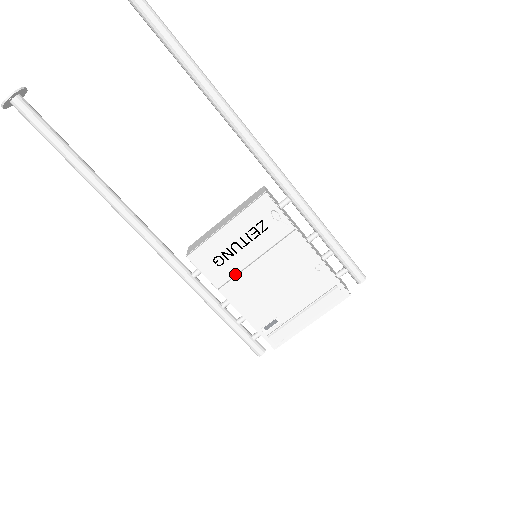
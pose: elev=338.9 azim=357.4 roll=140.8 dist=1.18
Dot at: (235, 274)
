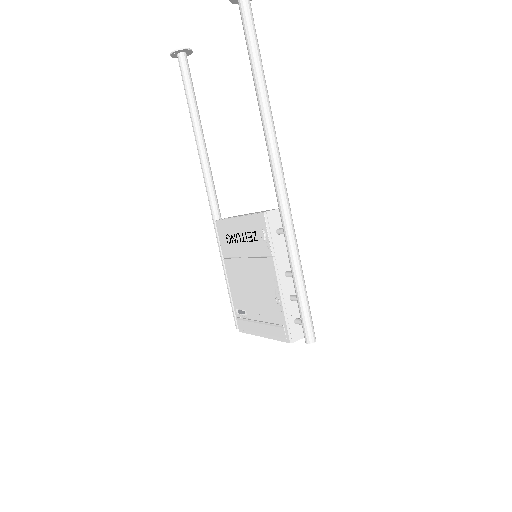
Dot at: (234, 257)
